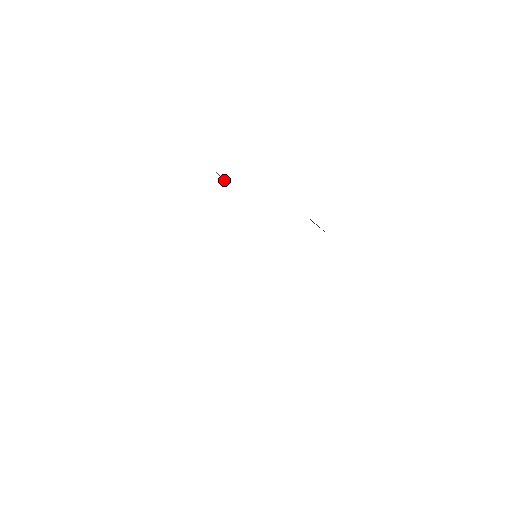
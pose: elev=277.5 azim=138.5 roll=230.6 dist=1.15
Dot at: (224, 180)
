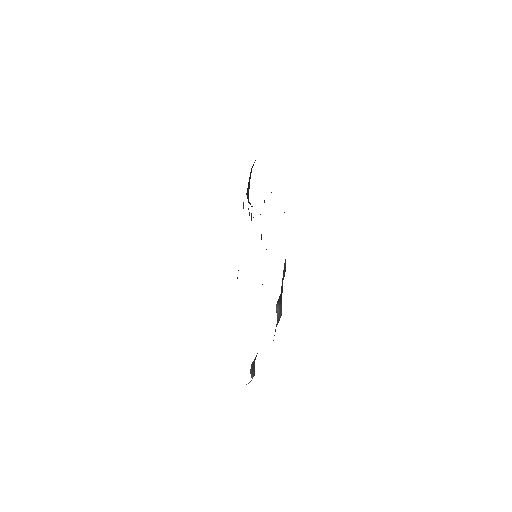
Dot at: occluded
